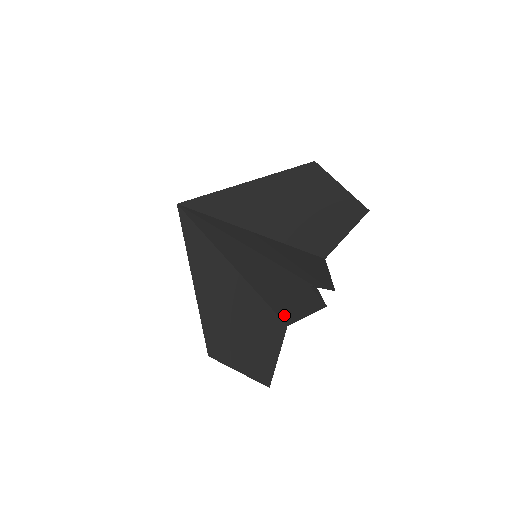
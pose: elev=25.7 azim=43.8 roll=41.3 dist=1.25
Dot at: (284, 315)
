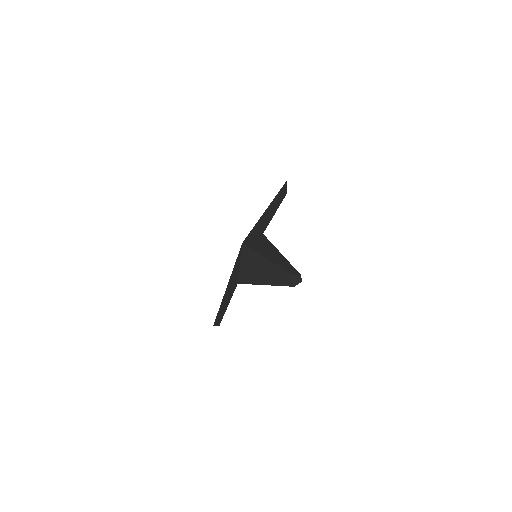
Dot at: (244, 281)
